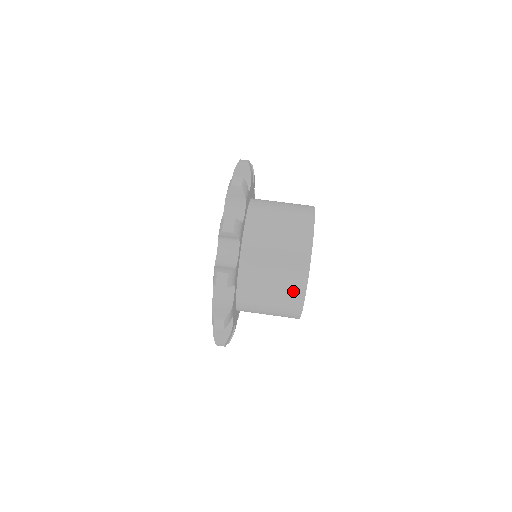
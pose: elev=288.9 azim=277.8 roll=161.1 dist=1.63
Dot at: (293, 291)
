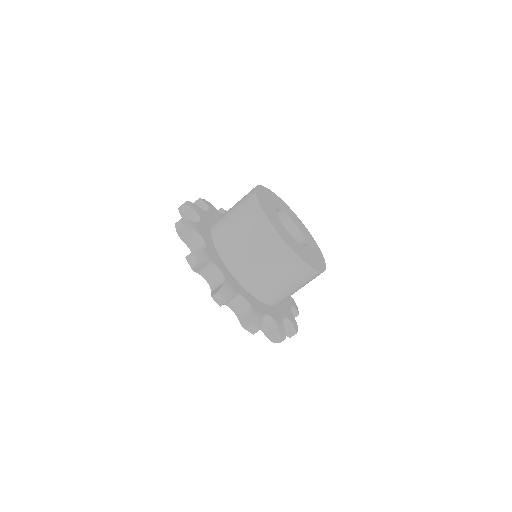
Dot at: (285, 260)
